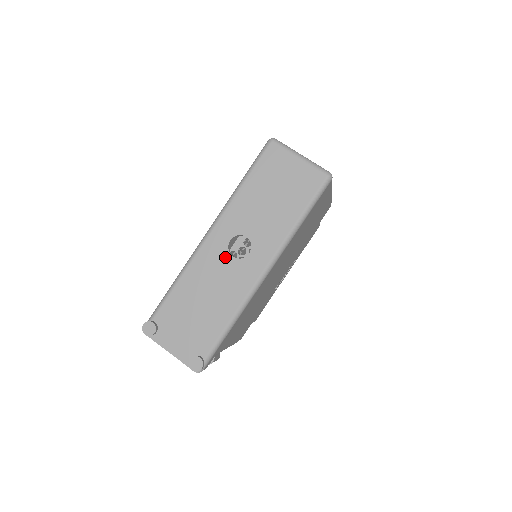
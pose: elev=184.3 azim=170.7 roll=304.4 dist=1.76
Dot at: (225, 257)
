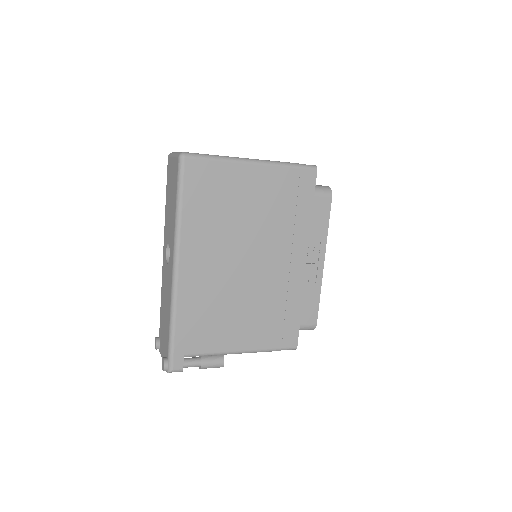
Dot at: (166, 266)
